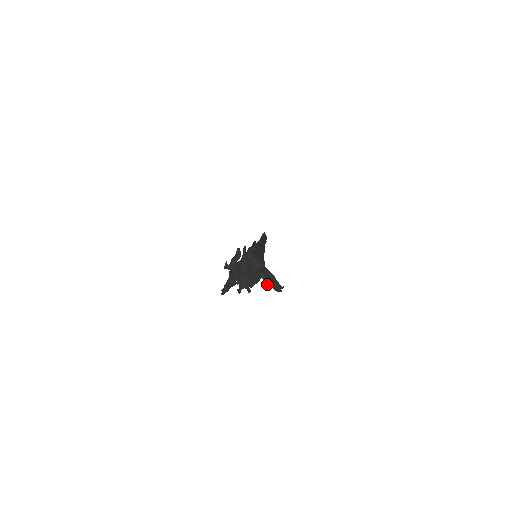
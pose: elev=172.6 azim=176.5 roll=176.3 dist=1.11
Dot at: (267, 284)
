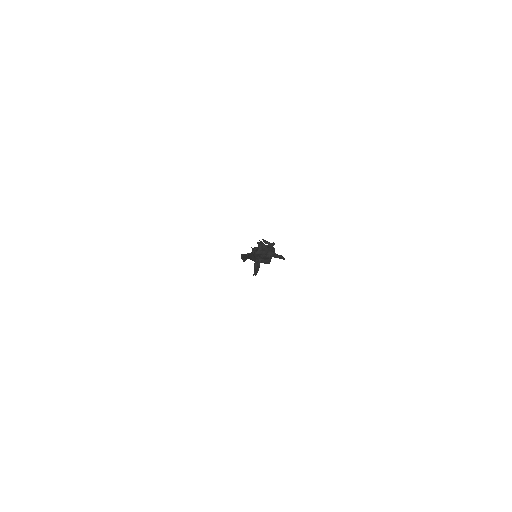
Dot at: (277, 257)
